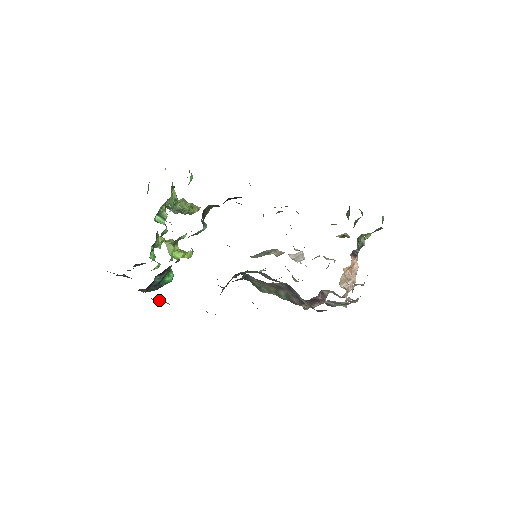
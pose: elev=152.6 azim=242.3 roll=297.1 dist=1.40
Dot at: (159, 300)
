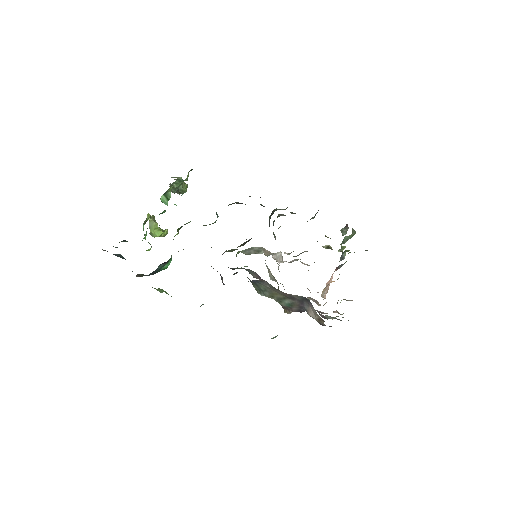
Dot at: (159, 290)
